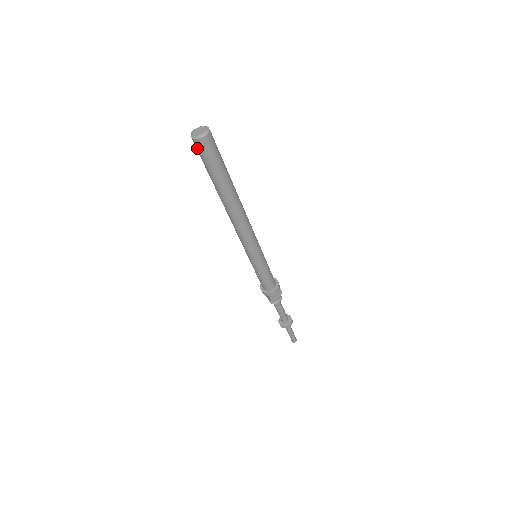
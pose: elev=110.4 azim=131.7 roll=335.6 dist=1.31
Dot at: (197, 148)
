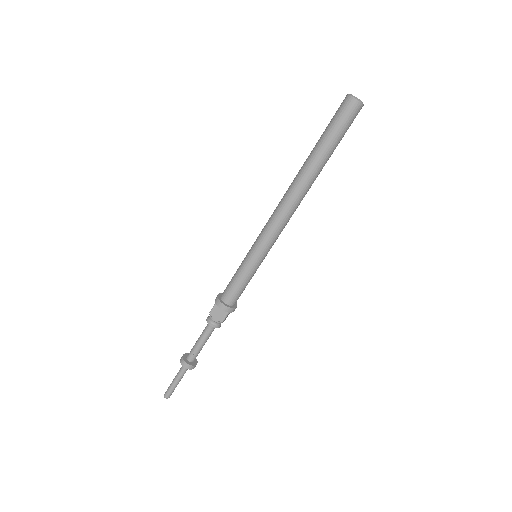
Dot at: (349, 110)
